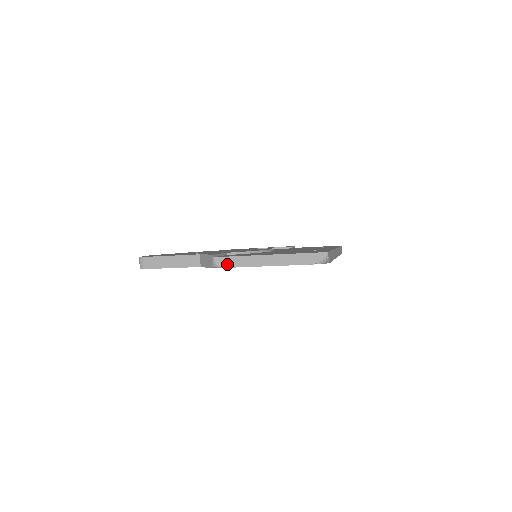
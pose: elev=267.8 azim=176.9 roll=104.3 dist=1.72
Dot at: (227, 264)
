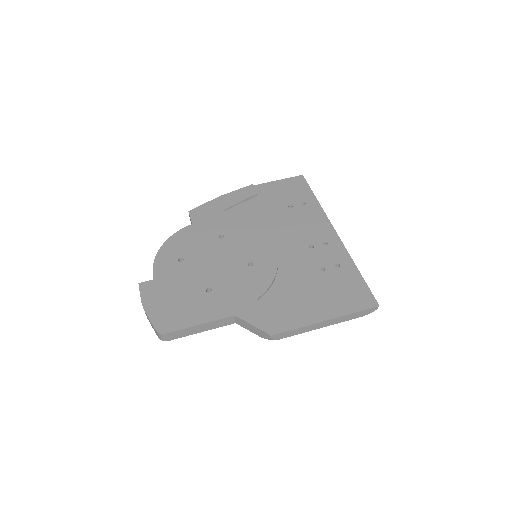
Dot at: (284, 336)
